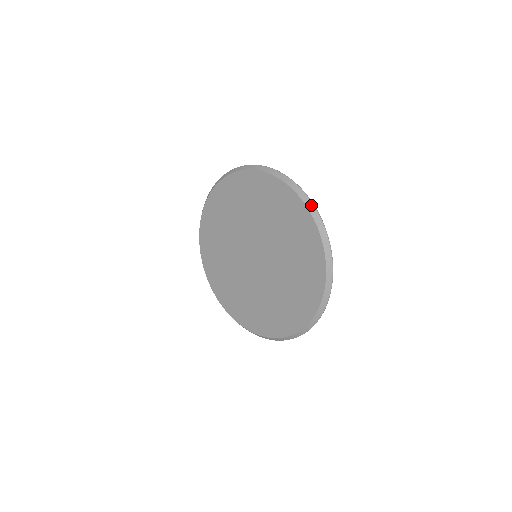
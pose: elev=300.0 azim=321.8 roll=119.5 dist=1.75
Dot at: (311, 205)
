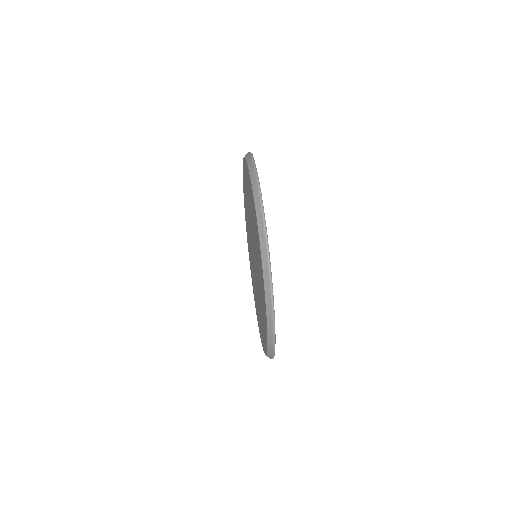
Dot at: (249, 155)
